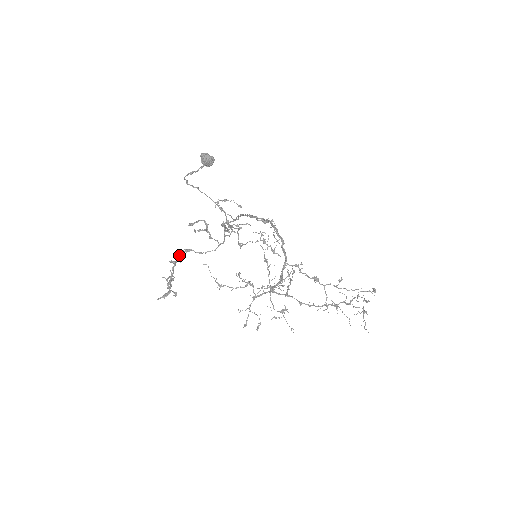
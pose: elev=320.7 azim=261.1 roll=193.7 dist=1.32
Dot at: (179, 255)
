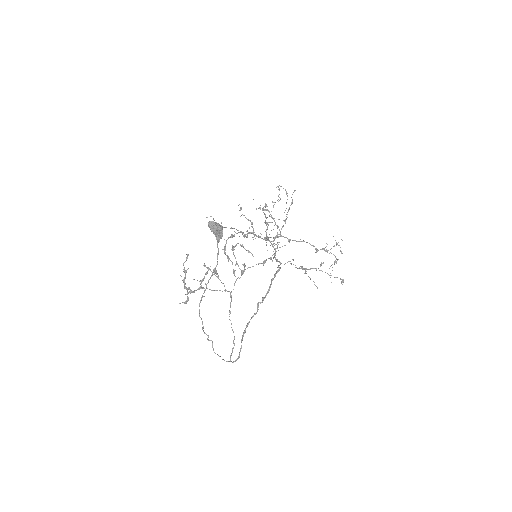
Dot at: (194, 292)
